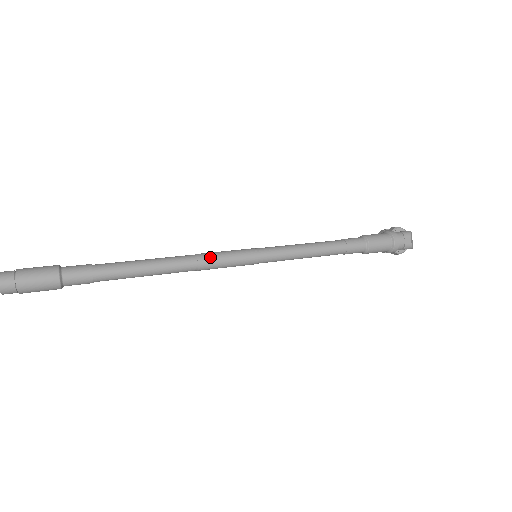
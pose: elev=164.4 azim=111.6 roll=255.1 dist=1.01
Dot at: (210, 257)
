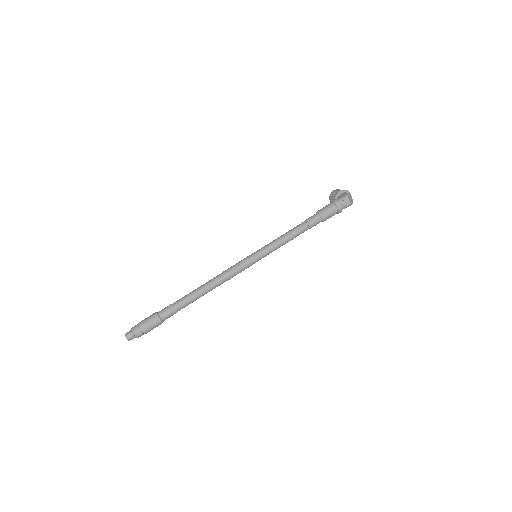
Dot at: (231, 272)
